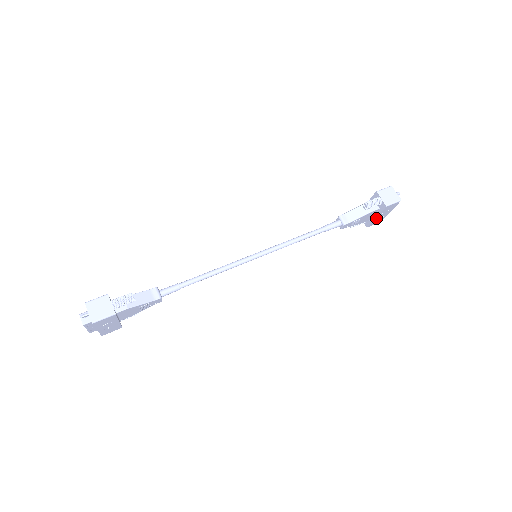
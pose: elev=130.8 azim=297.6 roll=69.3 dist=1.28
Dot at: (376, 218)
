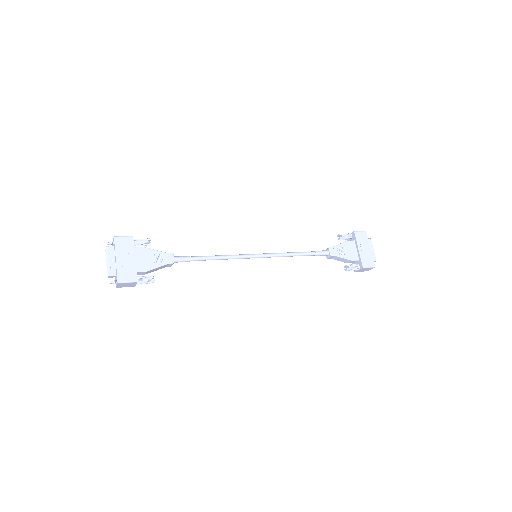
Dot at: (360, 252)
